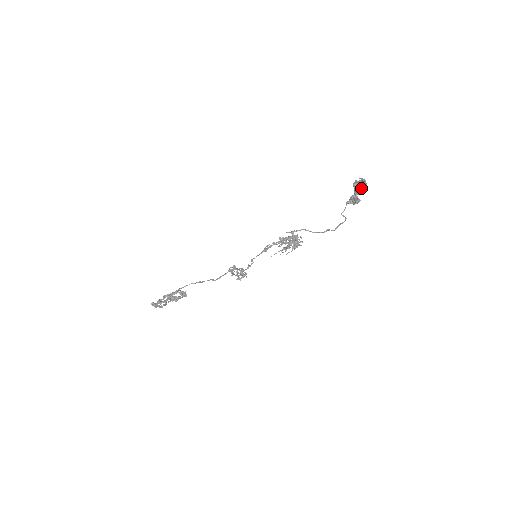
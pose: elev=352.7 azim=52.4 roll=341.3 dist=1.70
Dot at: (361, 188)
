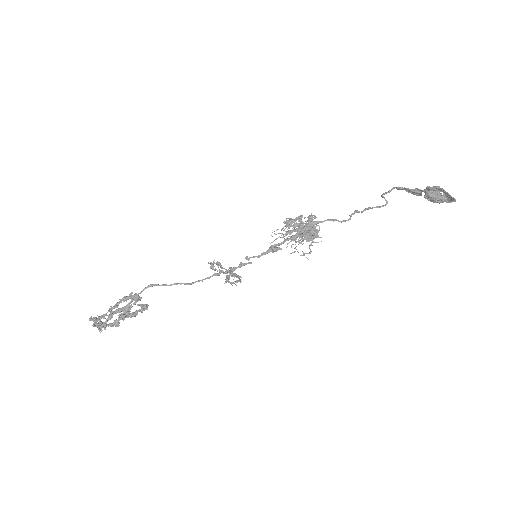
Dot at: (441, 201)
